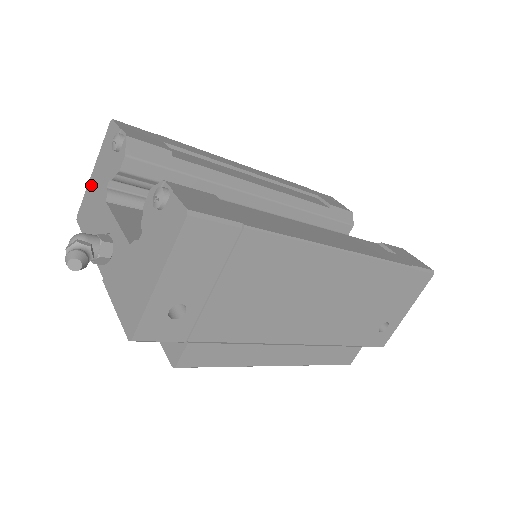
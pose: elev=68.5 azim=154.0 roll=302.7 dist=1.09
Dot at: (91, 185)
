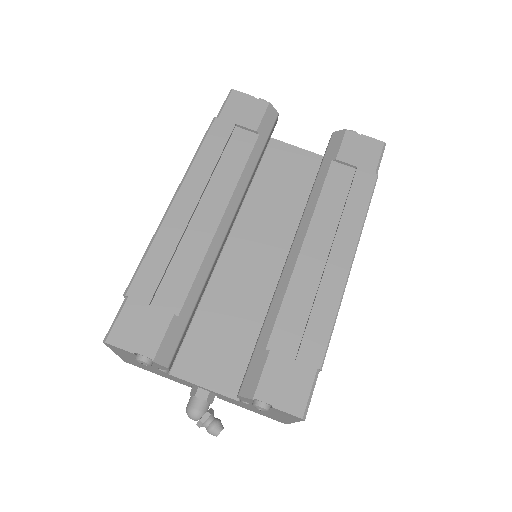
Dot at: occluded
